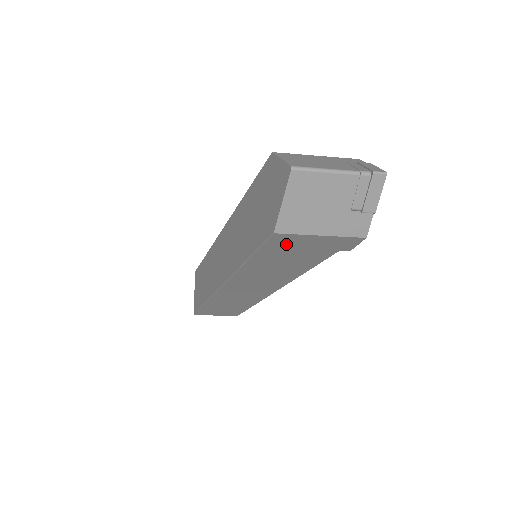
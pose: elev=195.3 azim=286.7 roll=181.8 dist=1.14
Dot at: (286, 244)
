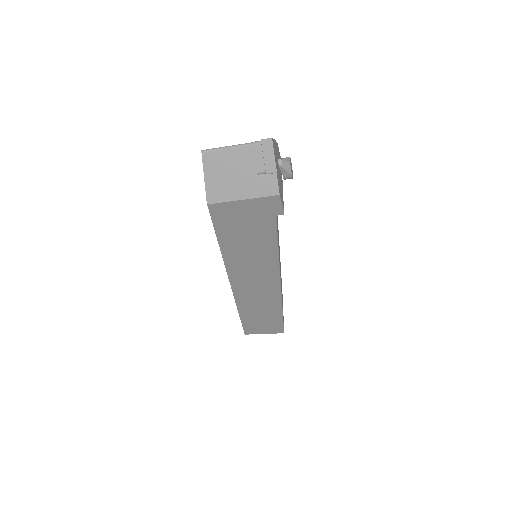
Dot at: (228, 216)
